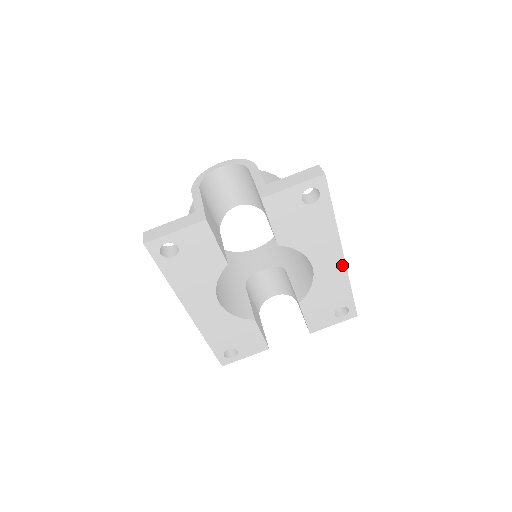
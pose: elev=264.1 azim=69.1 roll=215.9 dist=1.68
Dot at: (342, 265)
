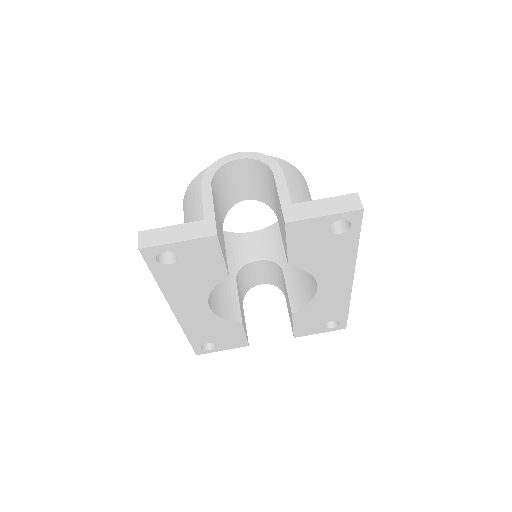
Dot at: (348, 288)
